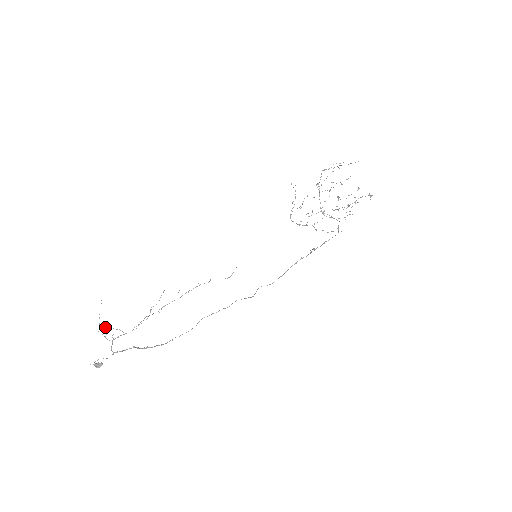
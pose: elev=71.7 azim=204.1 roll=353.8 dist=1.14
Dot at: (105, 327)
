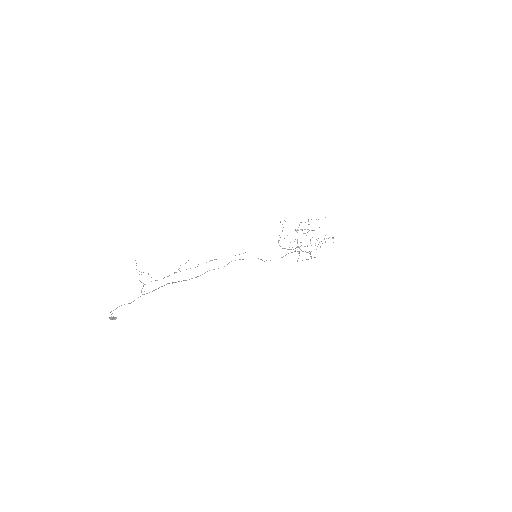
Dot at: occluded
